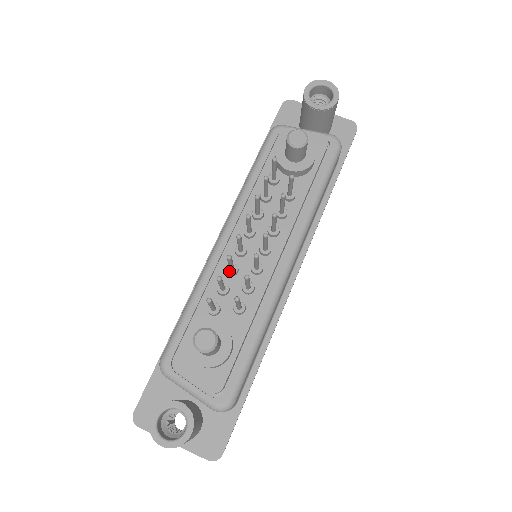
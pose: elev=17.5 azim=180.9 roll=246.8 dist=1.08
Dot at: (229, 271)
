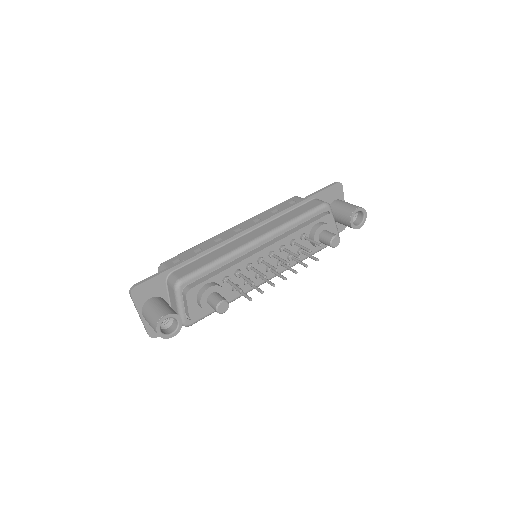
Dot at: (249, 268)
